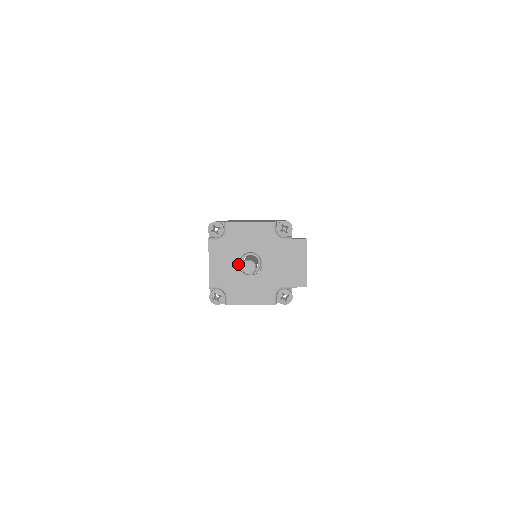
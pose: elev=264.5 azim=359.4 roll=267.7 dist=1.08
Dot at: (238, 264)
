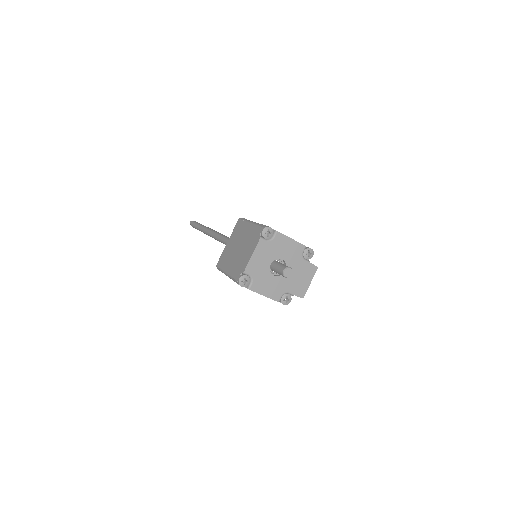
Dot at: (270, 264)
